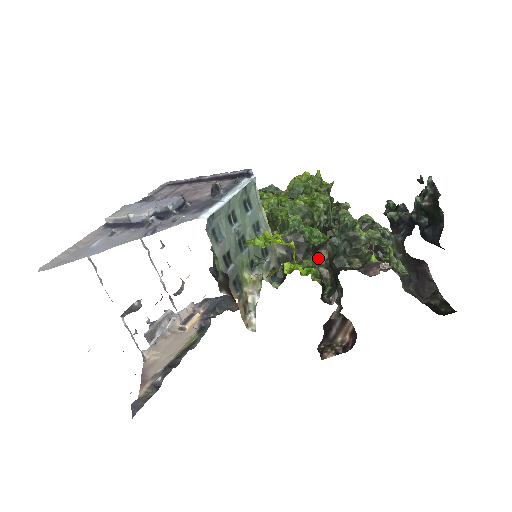
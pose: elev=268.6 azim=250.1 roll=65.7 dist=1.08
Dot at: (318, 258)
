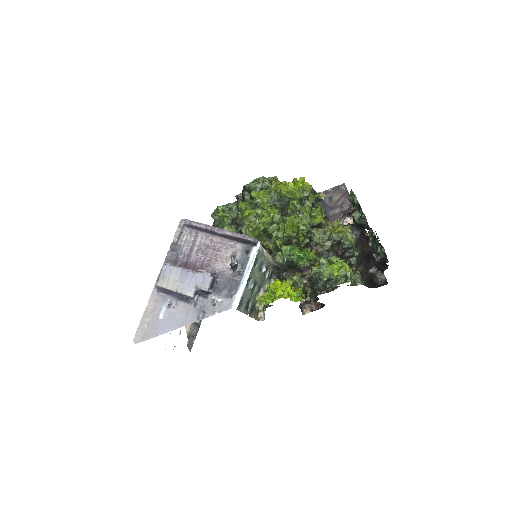
Dot at: (303, 276)
